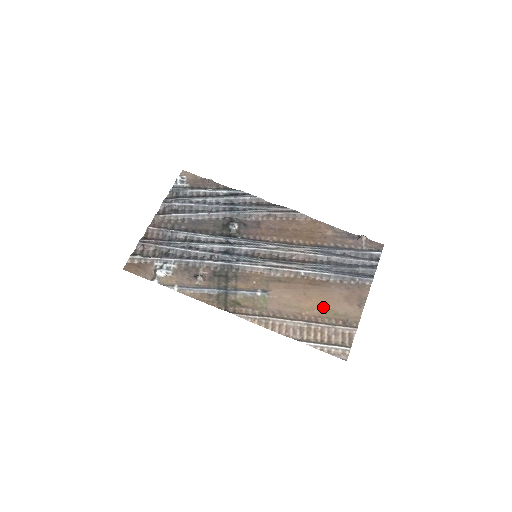
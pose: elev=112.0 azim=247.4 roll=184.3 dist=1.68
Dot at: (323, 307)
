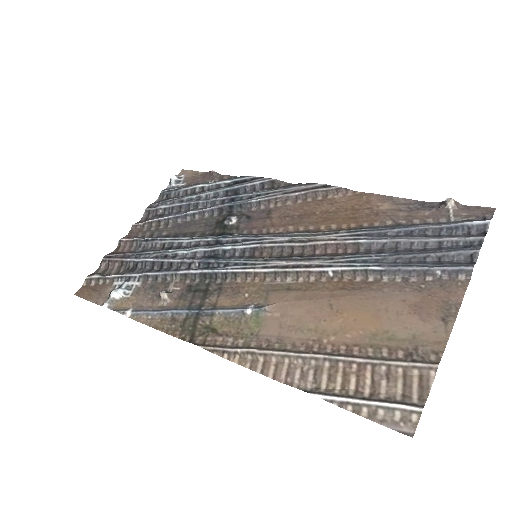
Dot at: (365, 327)
